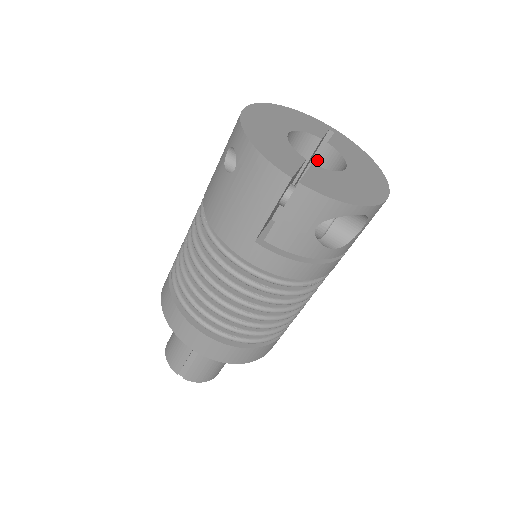
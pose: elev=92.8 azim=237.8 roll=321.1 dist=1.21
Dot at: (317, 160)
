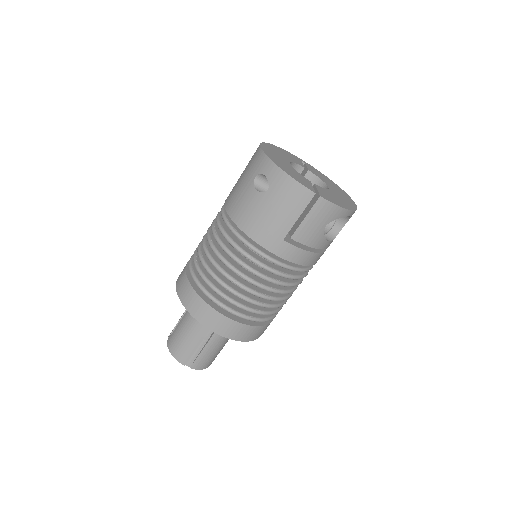
Dot at: occluded
